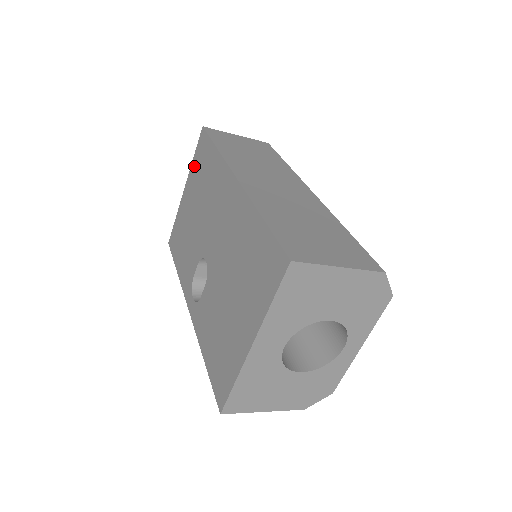
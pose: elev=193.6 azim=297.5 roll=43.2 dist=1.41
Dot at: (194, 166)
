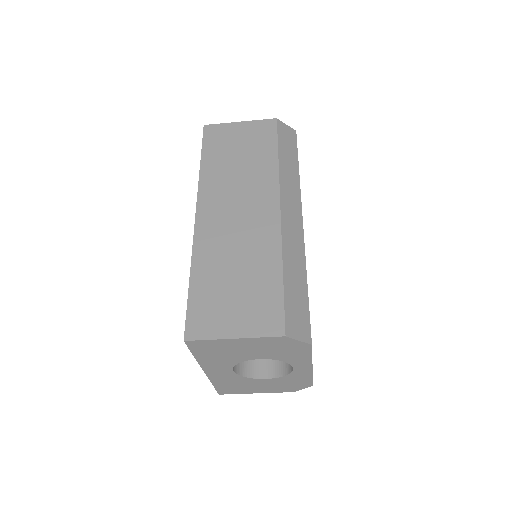
Dot at: occluded
